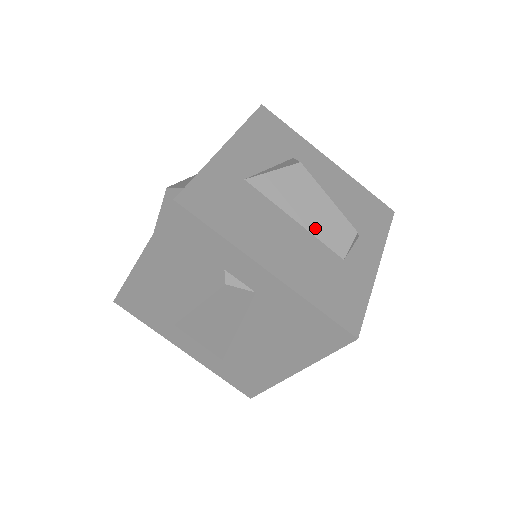
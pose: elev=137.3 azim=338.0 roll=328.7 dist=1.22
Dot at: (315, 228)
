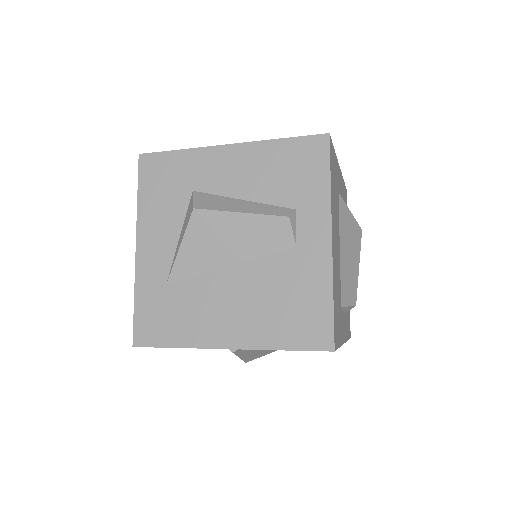
Dot at: (344, 268)
